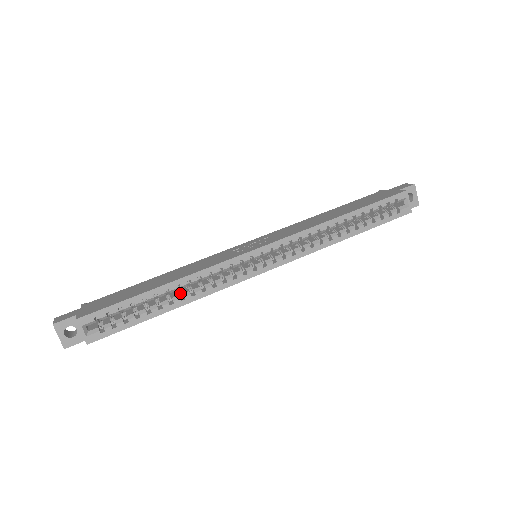
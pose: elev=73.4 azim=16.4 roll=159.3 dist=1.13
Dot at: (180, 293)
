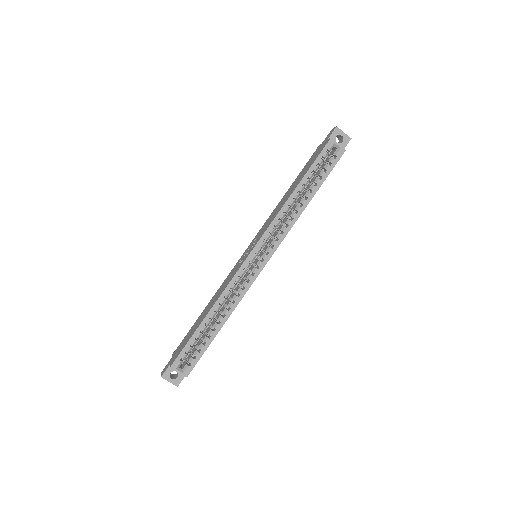
Dot at: occluded
